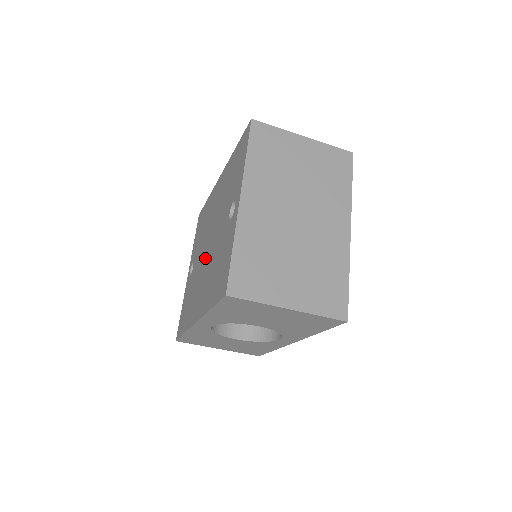
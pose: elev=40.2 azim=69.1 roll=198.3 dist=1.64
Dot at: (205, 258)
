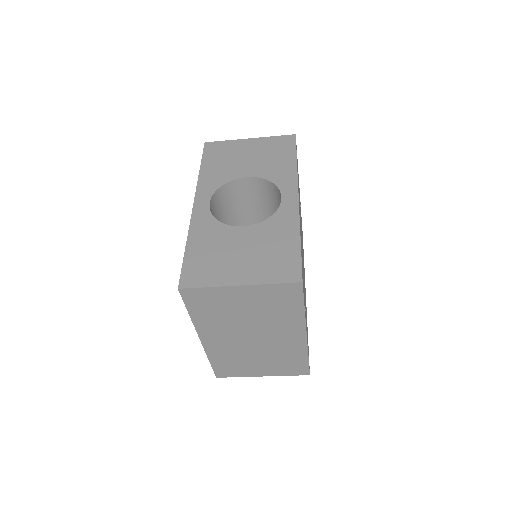
Dot at: occluded
